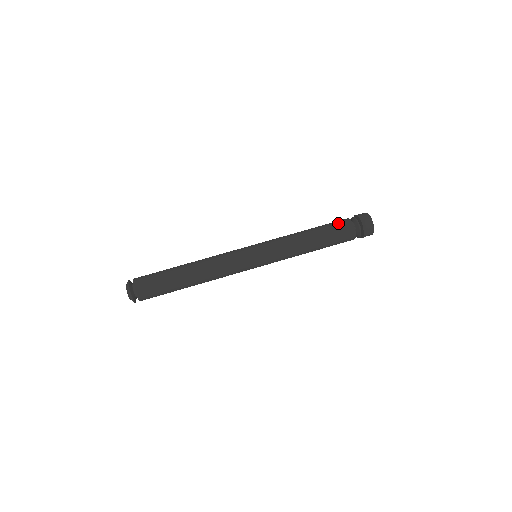
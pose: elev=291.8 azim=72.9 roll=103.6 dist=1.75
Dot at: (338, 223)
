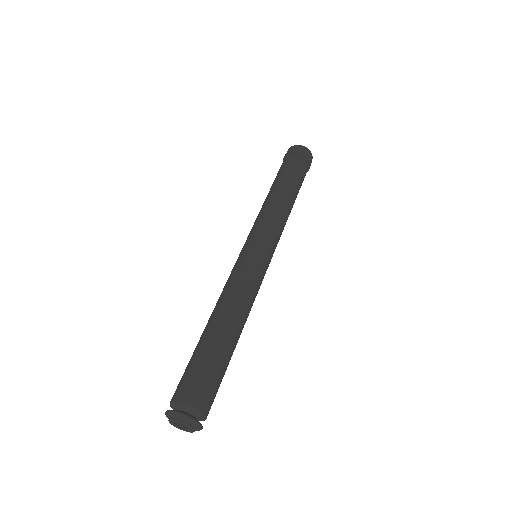
Dot at: (293, 170)
